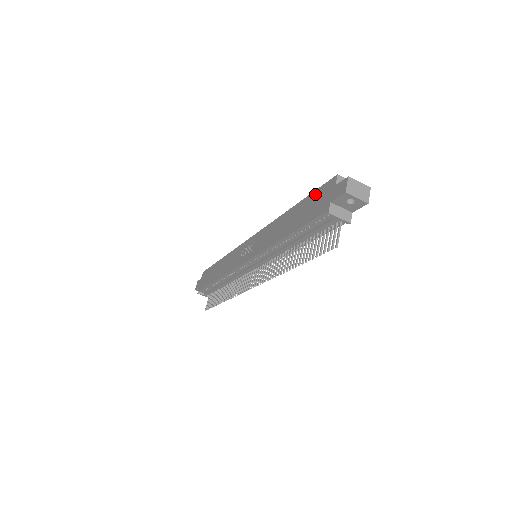
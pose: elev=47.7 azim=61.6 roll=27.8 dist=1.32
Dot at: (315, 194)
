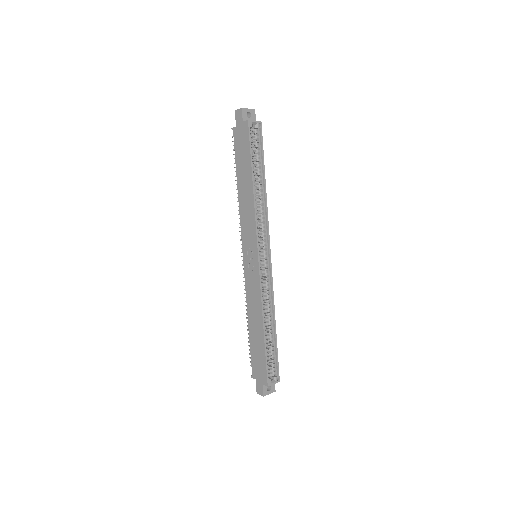
Dot at: (263, 363)
